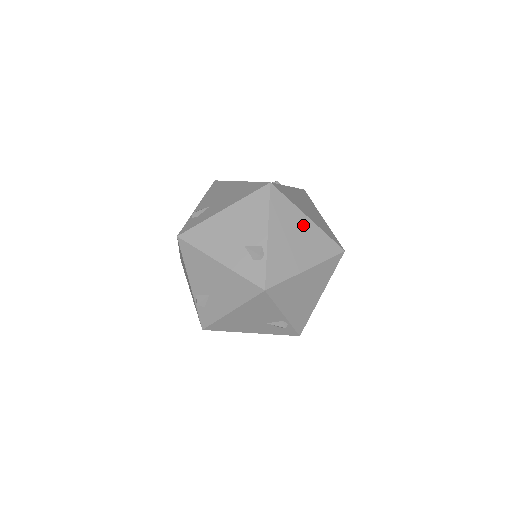
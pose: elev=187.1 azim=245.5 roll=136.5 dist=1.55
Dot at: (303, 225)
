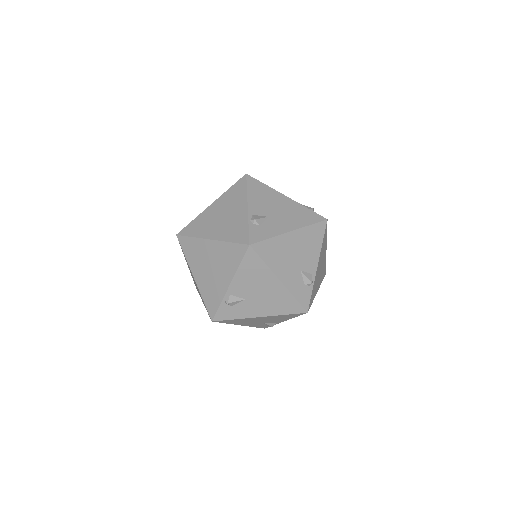
Dot at: occluded
